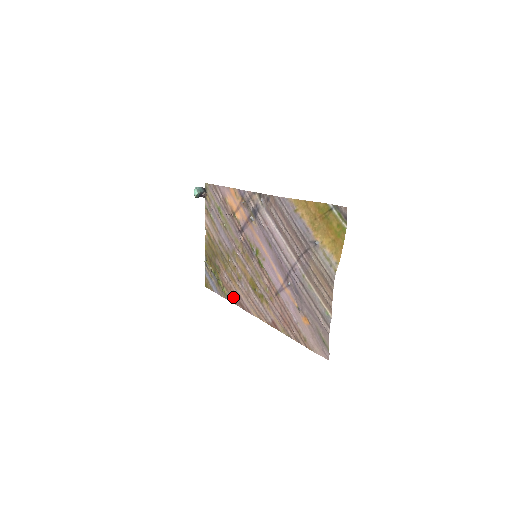
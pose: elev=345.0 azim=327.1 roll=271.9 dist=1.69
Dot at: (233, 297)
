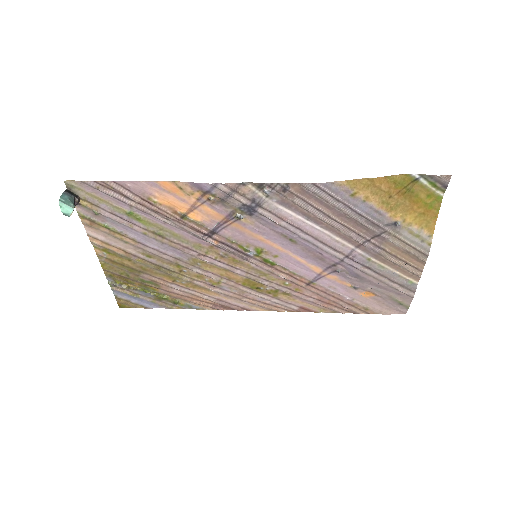
Dot at: (203, 304)
